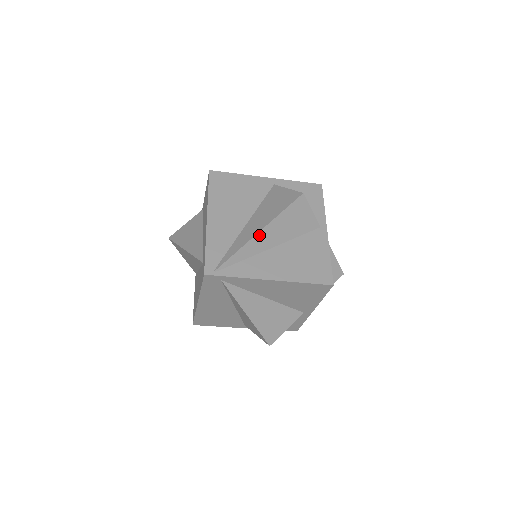
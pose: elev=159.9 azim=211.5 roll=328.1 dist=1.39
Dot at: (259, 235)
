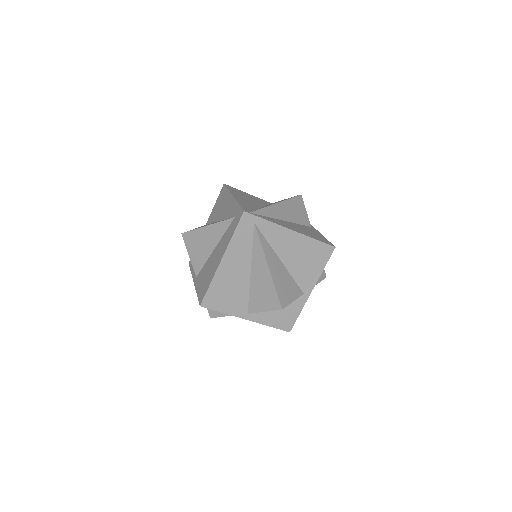
Dot at: (277, 205)
